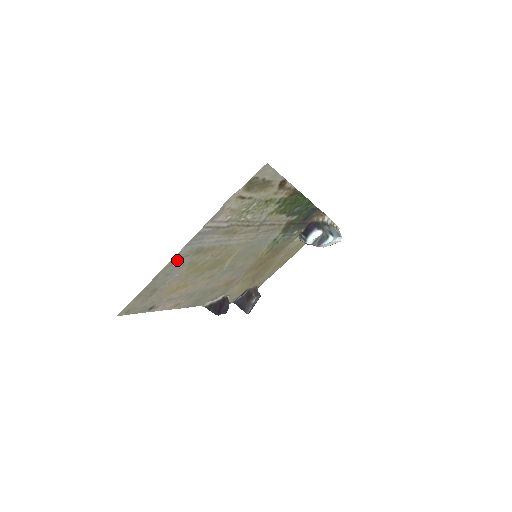
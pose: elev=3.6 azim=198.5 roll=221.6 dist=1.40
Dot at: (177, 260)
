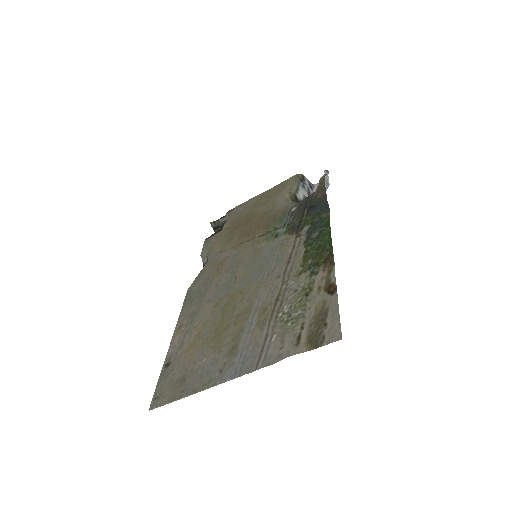
Dot at: (216, 375)
